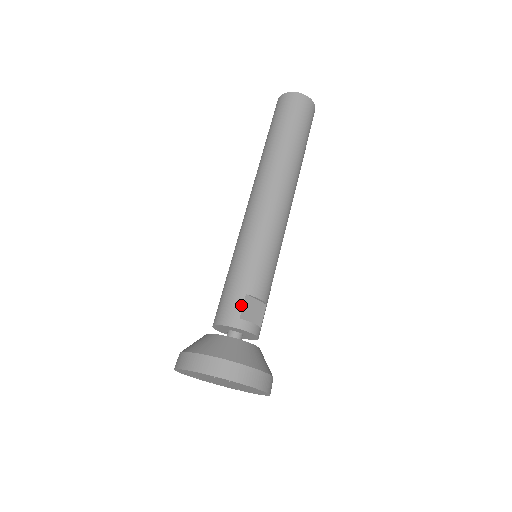
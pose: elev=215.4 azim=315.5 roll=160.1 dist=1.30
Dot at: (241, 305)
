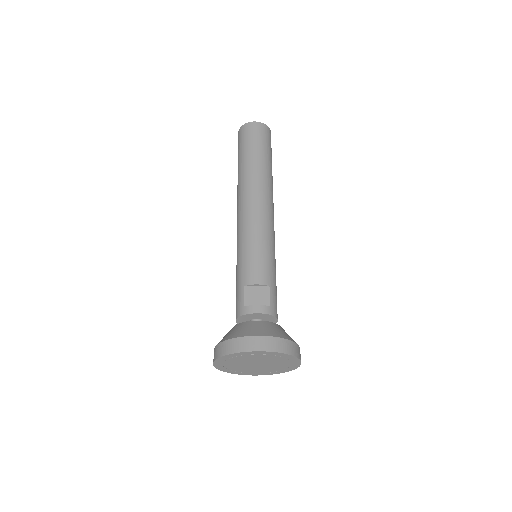
Dot at: (242, 296)
